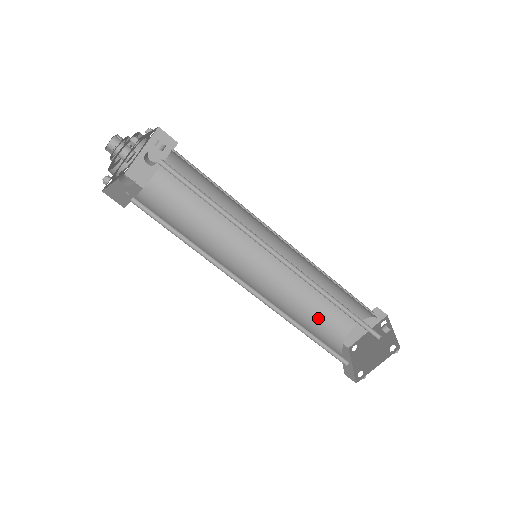
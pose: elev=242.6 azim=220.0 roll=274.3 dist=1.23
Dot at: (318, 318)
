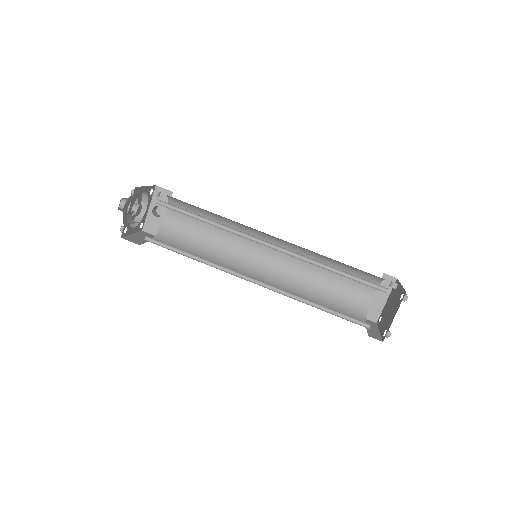
Dot at: (334, 300)
